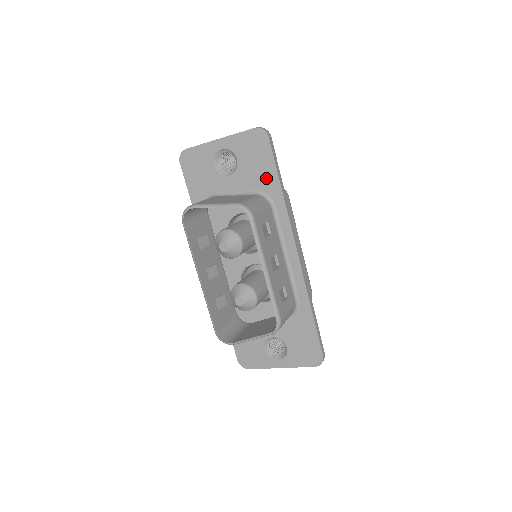
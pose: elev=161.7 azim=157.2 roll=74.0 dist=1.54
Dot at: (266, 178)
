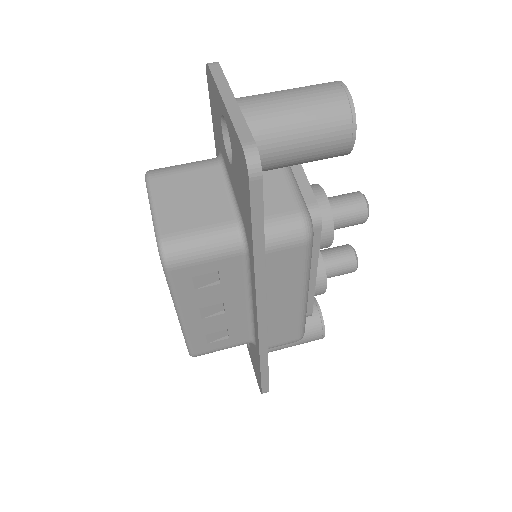
Dot at: (246, 219)
